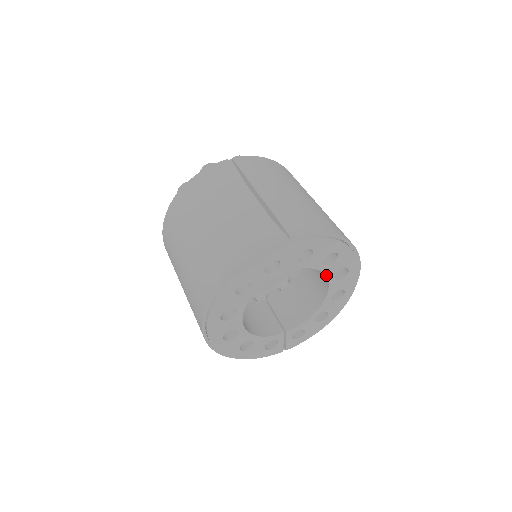
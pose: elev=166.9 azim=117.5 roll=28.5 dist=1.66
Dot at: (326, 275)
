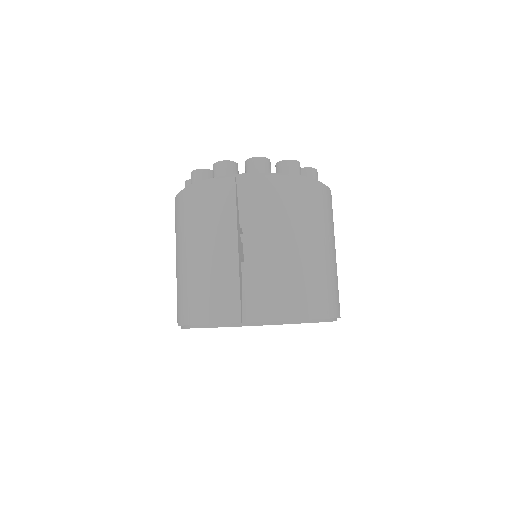
Dot at: occluded
